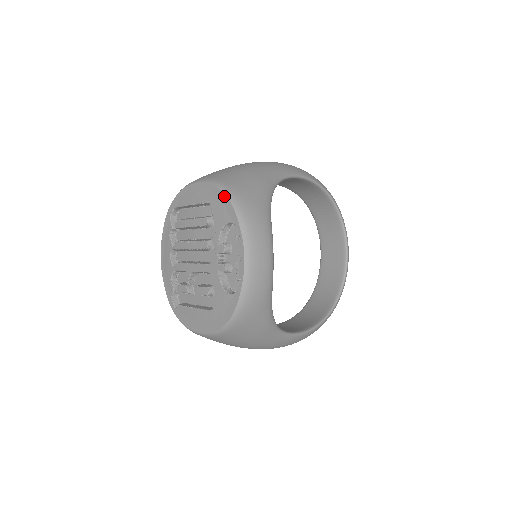
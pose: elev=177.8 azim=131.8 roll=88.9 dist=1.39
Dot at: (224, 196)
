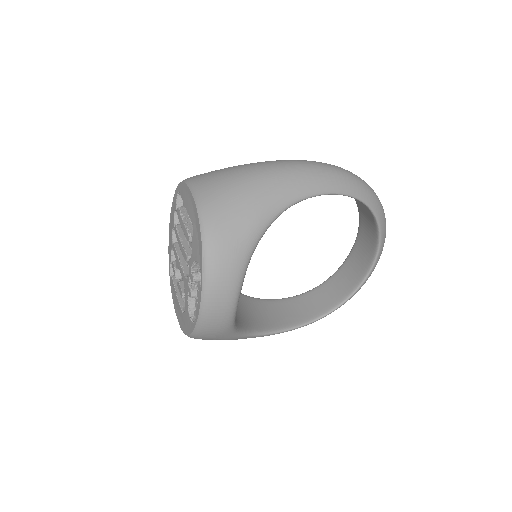
Dot at: (200, 235)
